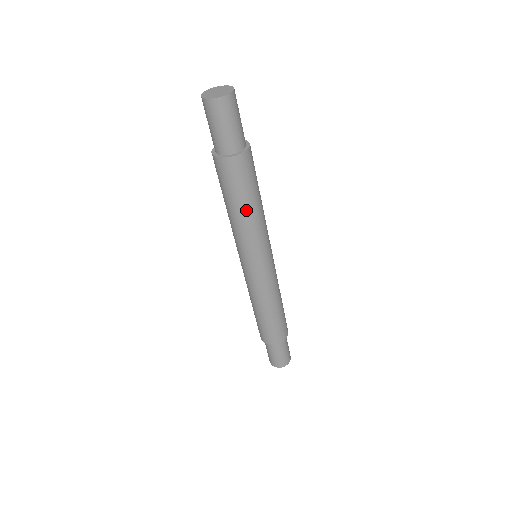
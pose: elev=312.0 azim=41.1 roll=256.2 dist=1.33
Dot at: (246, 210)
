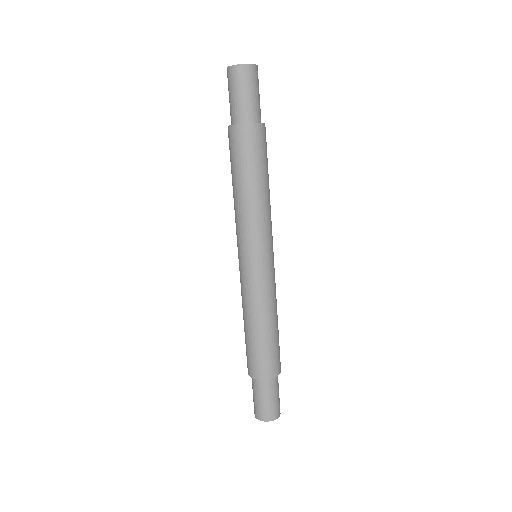
Dot at: (264, 185)
